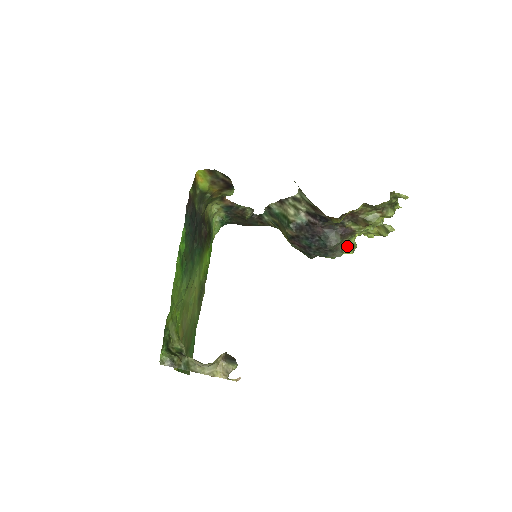
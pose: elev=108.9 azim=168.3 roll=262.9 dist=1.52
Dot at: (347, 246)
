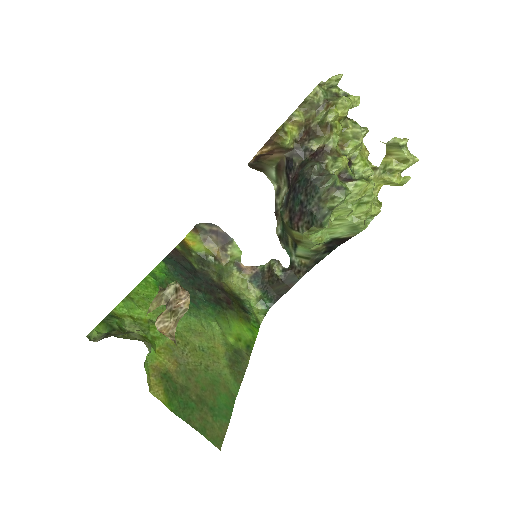
Dot at: (351, 180)
